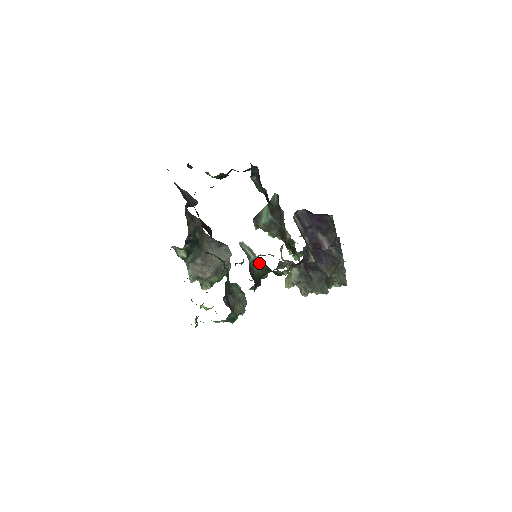
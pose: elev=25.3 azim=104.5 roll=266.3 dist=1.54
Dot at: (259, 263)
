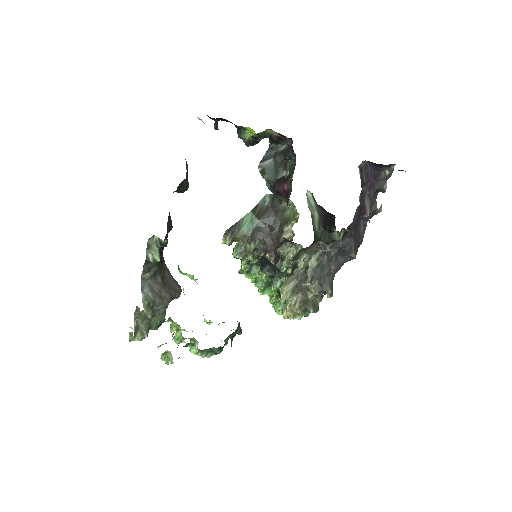
Dot at: (314, 224)
